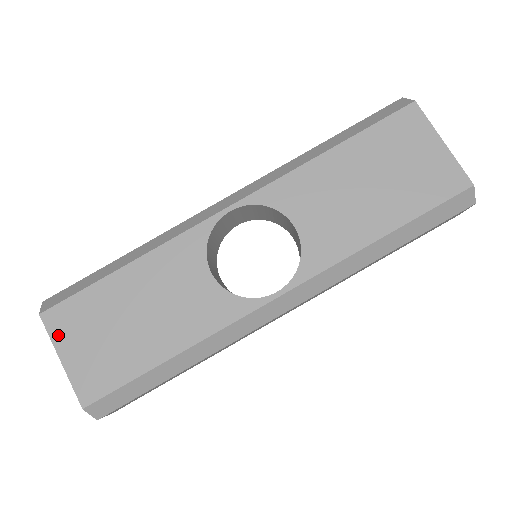
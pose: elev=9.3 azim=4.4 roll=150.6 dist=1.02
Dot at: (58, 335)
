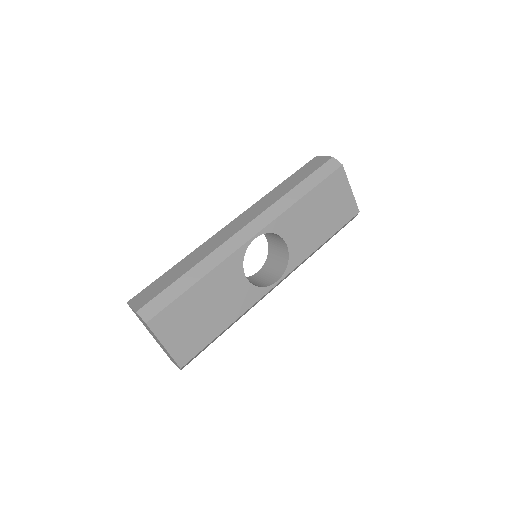
Dot at: (160, 333)
